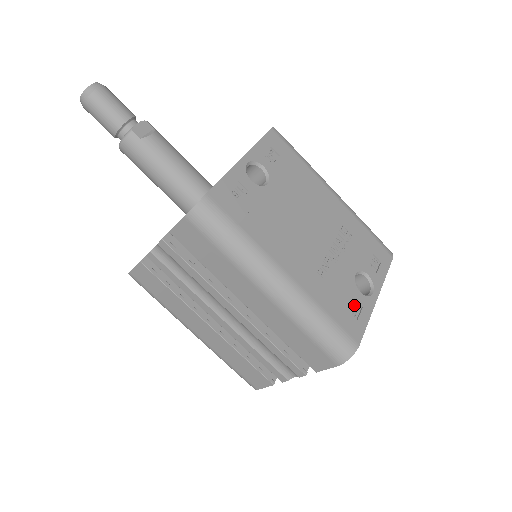
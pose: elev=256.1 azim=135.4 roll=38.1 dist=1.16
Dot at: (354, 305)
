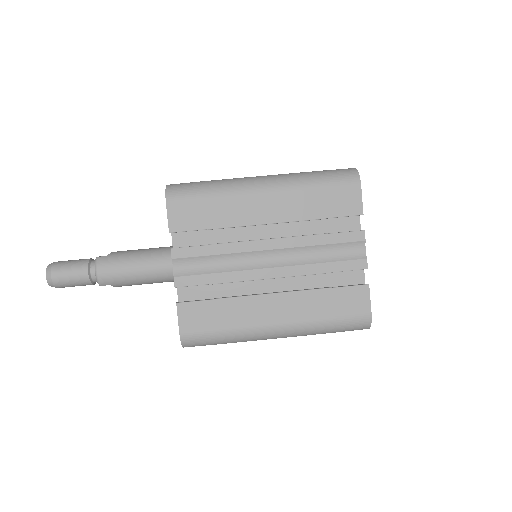
Dot at: occluded
